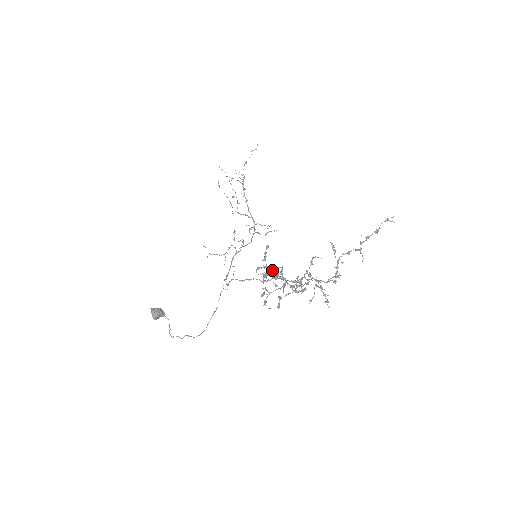
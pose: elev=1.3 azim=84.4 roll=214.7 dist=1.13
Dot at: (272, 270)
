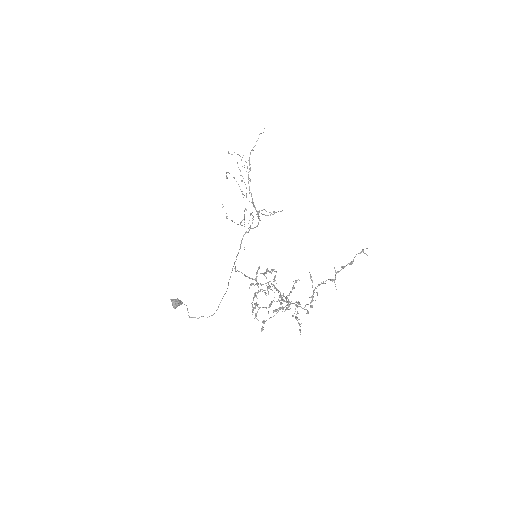
Dot at: occluded
